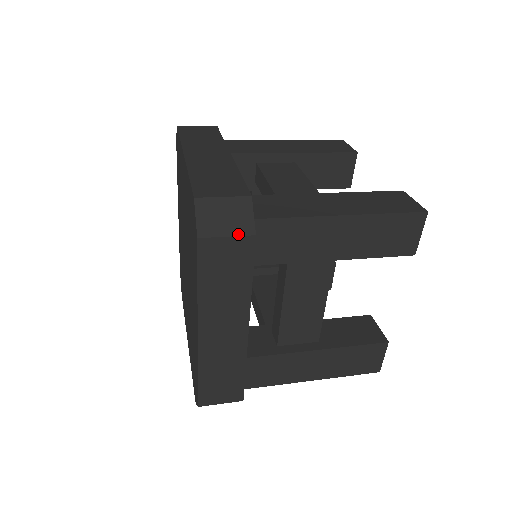
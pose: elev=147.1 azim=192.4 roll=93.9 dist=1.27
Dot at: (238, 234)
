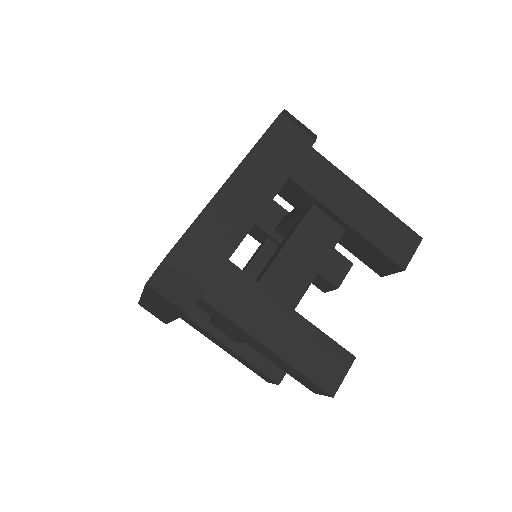
Dot at: (305, 132)
